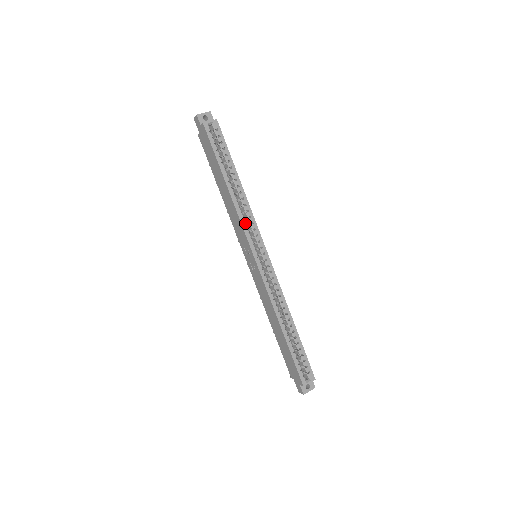
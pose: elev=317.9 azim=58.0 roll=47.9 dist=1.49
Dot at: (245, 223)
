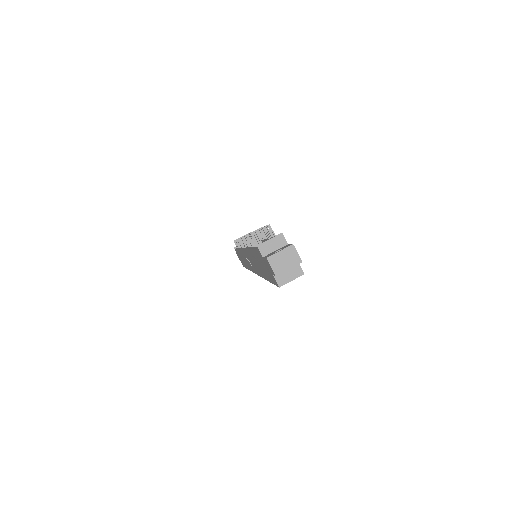
Dot at: occluded
